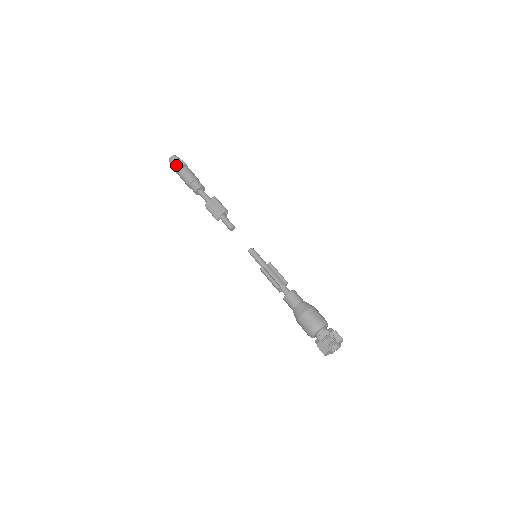
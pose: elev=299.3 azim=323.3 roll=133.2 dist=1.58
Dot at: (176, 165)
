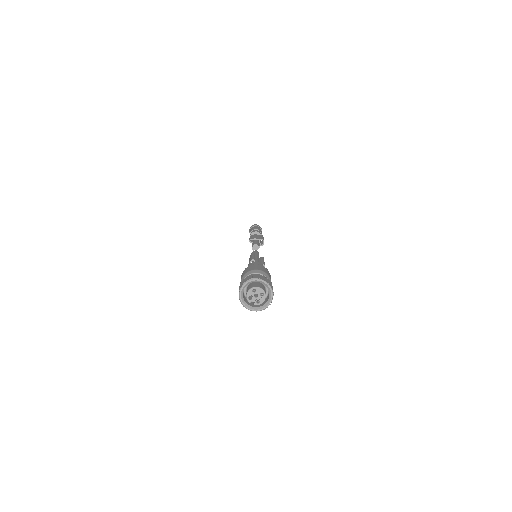
Dot at: (255, 225)
